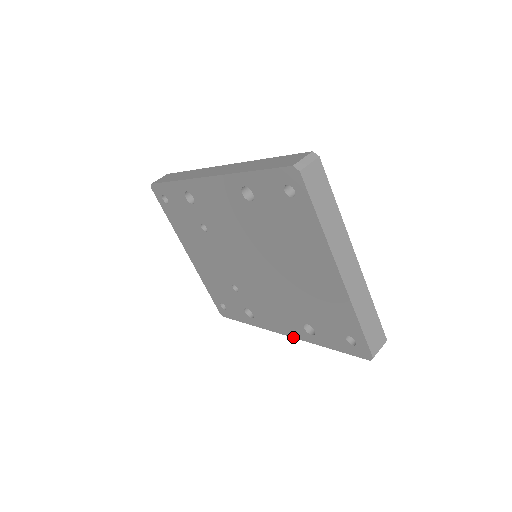
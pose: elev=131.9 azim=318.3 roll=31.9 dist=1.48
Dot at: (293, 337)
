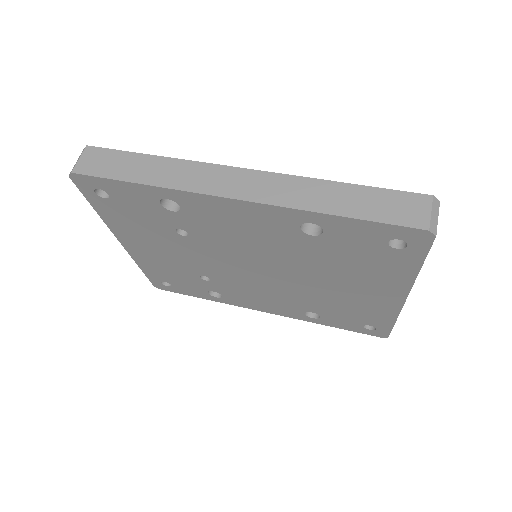
Dot at: (280, 315)
